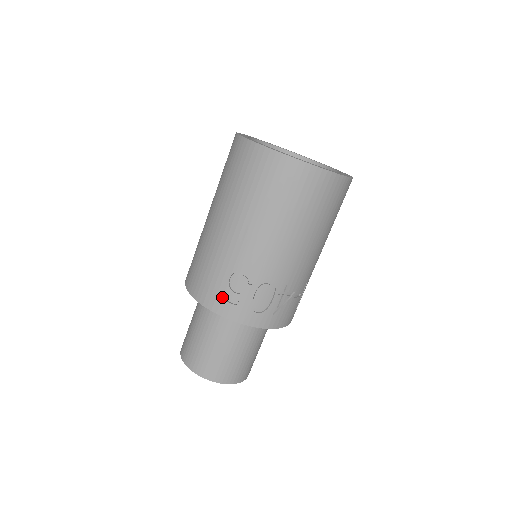
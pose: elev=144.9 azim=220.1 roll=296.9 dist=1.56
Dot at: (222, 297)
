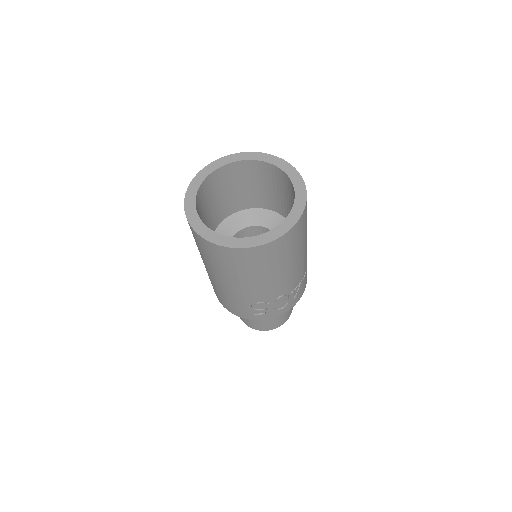
Dot at: (253, 314)
